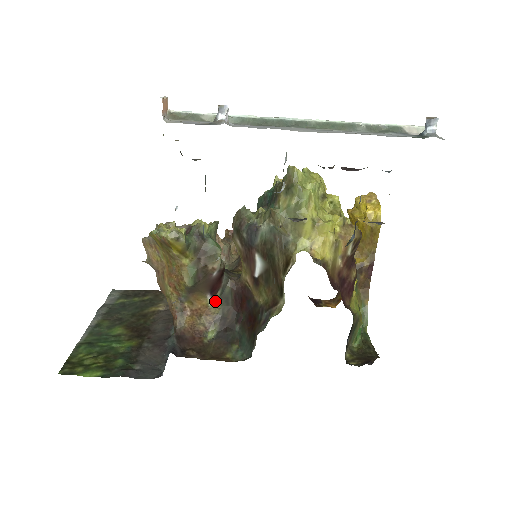
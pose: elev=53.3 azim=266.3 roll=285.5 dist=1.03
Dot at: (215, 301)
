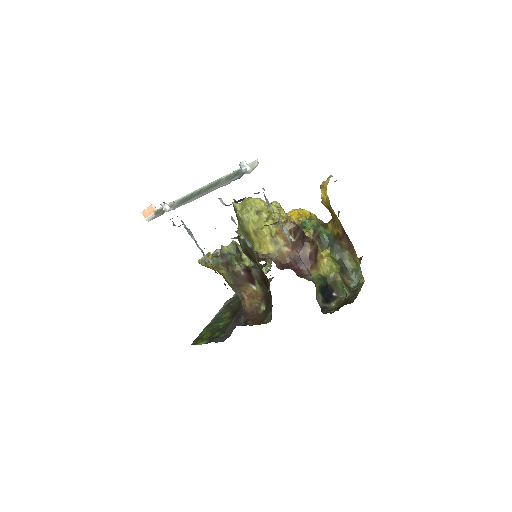
Dot at: (257, 287)
